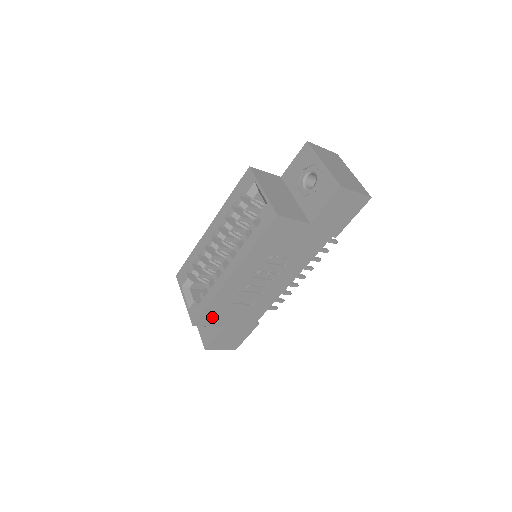
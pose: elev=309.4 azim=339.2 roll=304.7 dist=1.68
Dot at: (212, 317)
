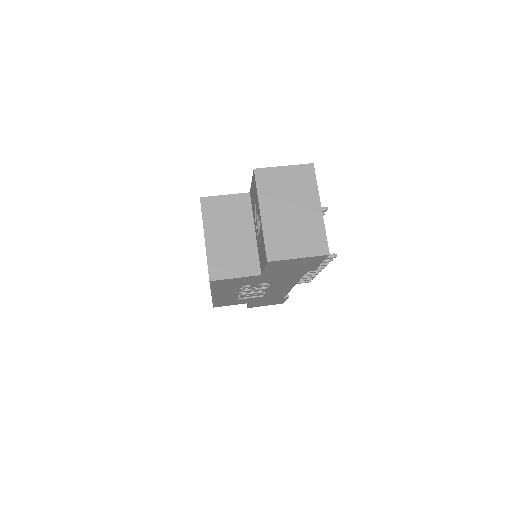
Dot at: (228, 304)
